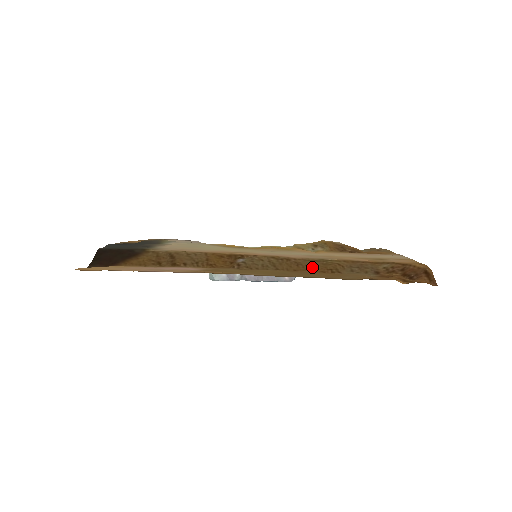
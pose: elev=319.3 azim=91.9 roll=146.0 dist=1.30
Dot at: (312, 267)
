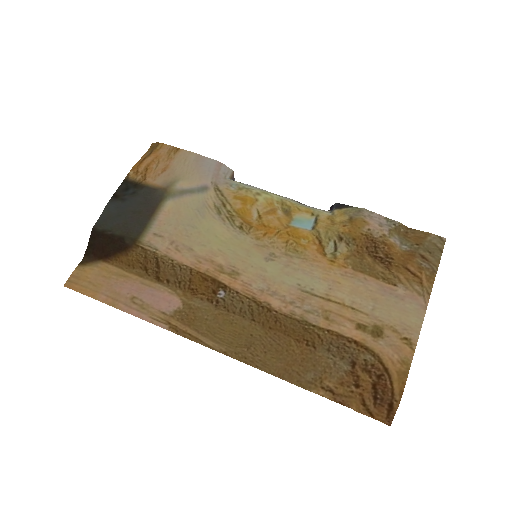
Dot at: (290, 330)
